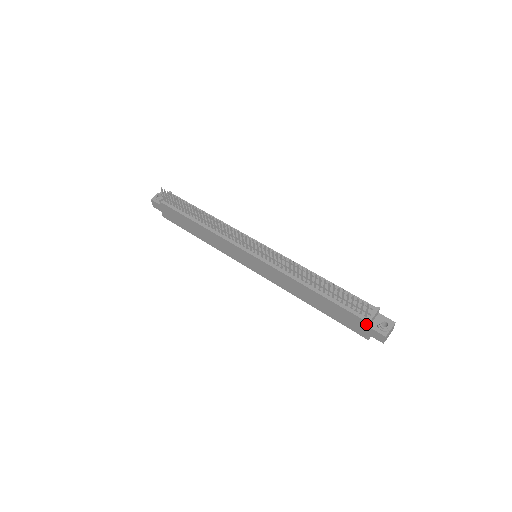
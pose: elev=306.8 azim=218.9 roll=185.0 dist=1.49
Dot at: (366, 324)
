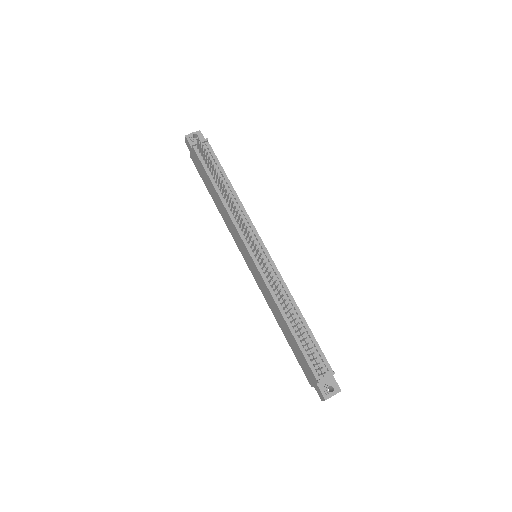
Dot at: (316, 381)
